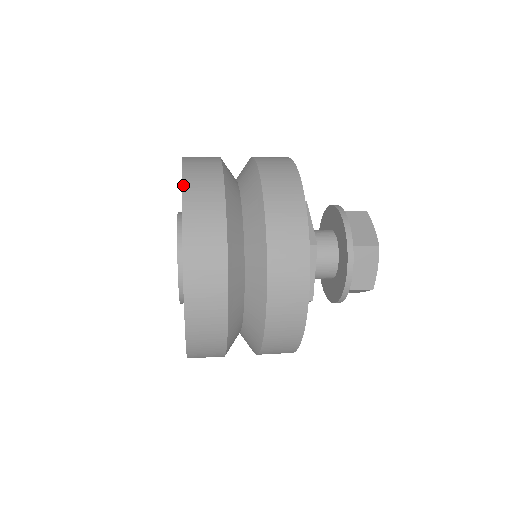
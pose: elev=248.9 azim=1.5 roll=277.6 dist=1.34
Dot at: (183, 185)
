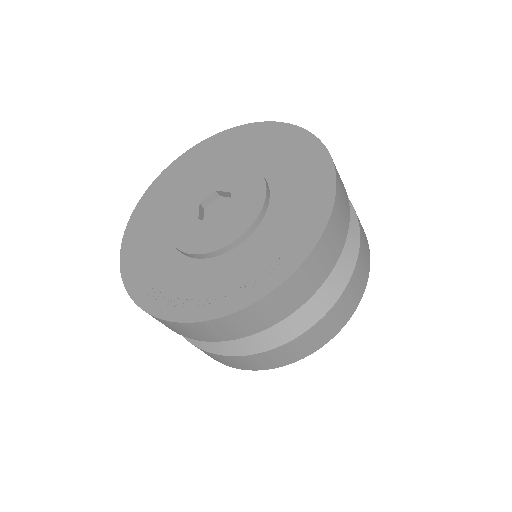
Dot at: (274, 122)
